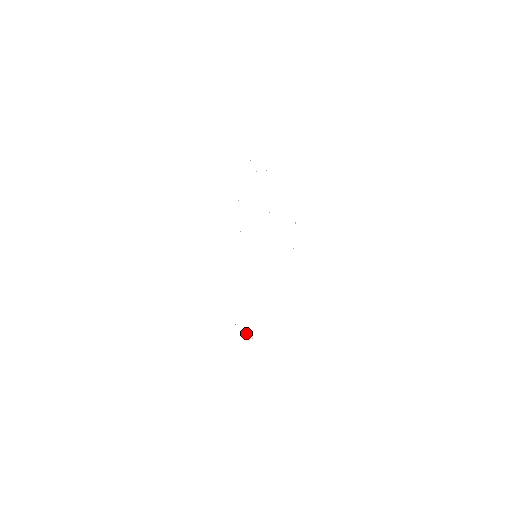
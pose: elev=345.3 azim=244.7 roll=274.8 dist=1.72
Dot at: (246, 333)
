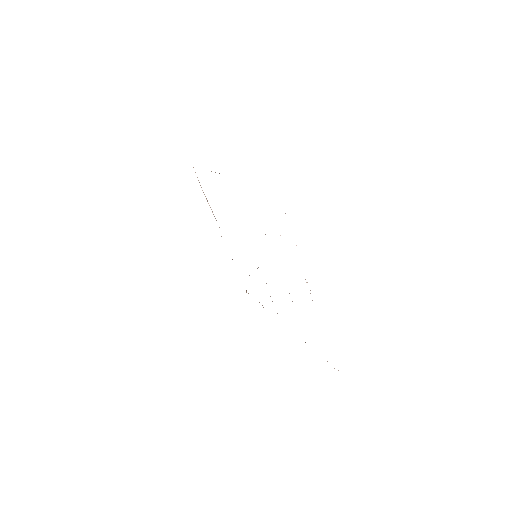
Dot at: occluded
